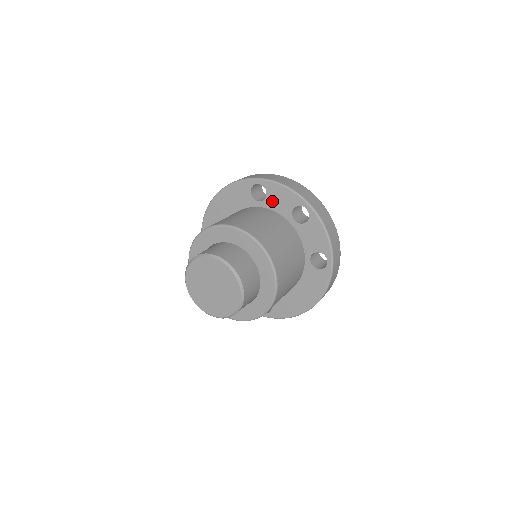
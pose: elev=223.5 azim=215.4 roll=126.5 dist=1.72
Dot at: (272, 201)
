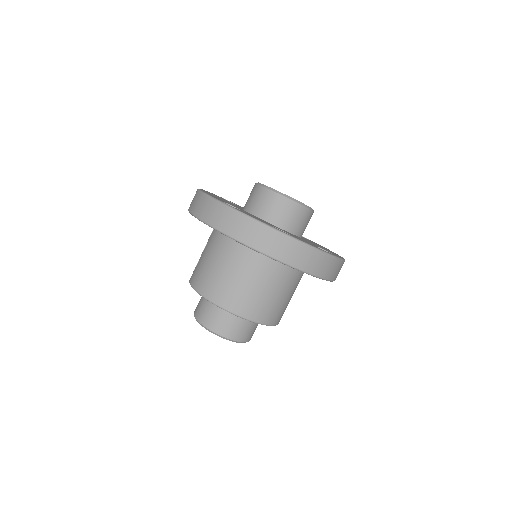
Dot at: occluded
